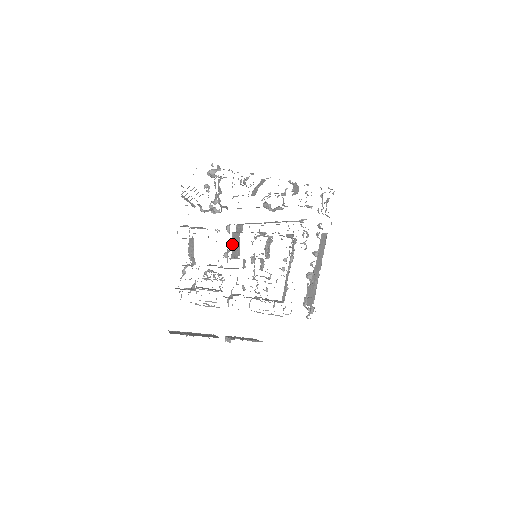
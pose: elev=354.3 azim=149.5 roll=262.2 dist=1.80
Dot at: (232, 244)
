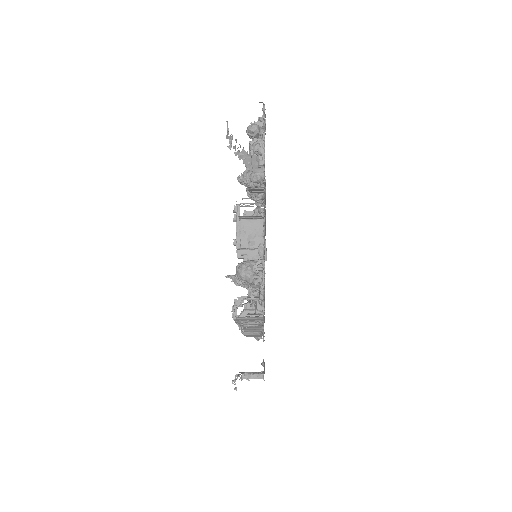
Dot at: occluded
